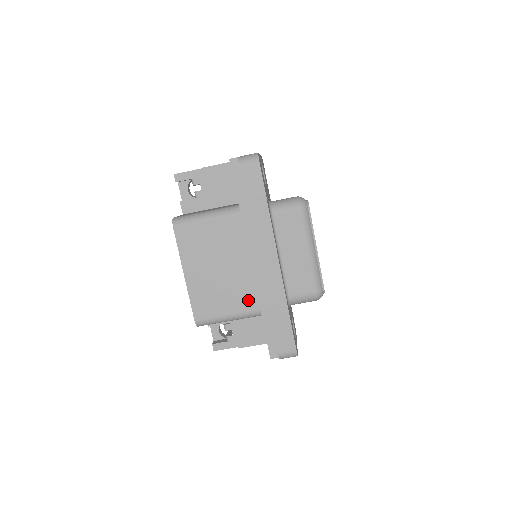
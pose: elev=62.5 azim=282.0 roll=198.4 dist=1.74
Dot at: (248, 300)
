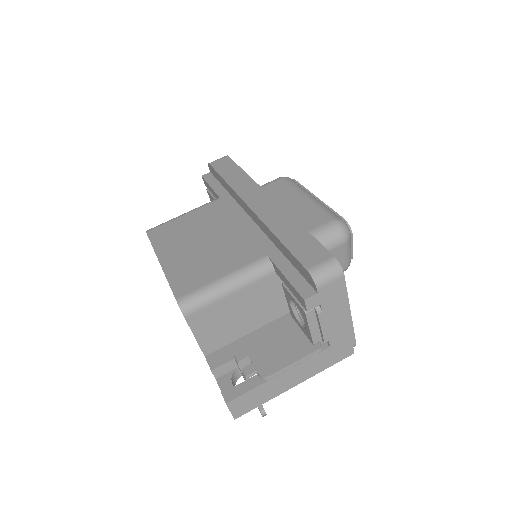
Dot at: (248, 253)
